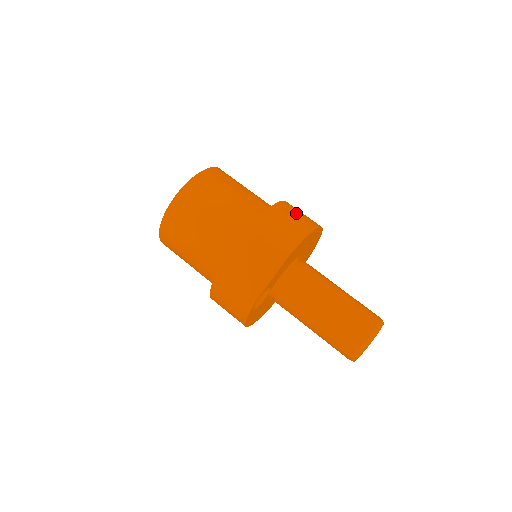
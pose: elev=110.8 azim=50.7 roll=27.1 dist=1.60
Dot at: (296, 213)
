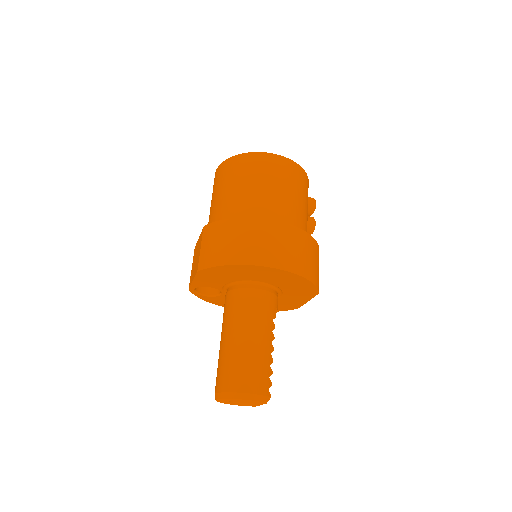
Dot at: (253, 238)
